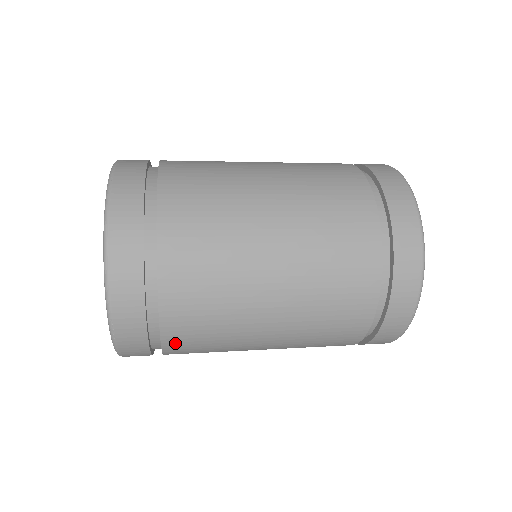
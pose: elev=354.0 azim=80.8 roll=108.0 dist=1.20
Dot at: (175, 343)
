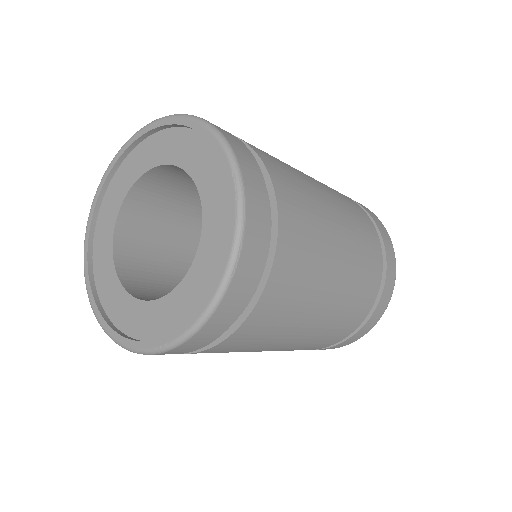
Dot at: (269, 298)
